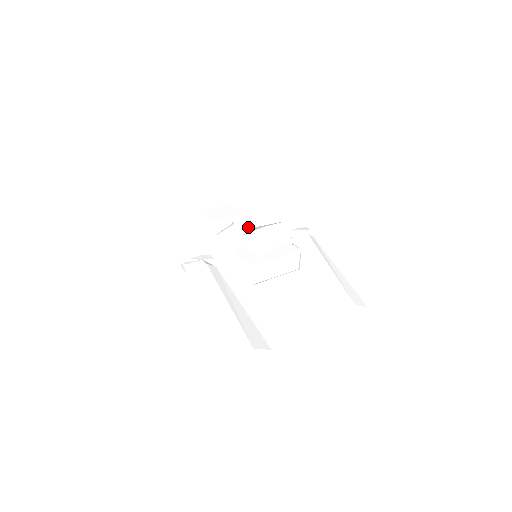
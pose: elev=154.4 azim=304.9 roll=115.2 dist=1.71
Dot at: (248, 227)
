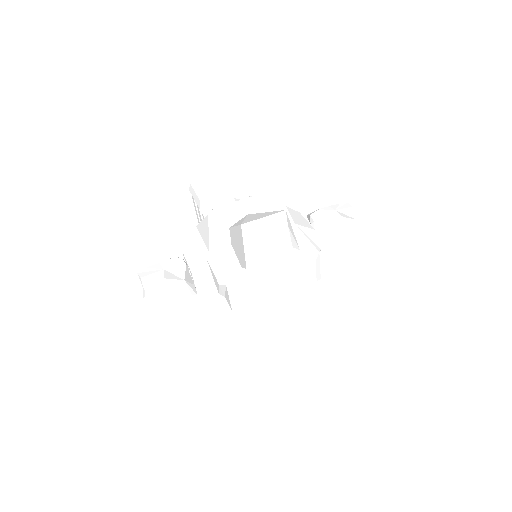
Dot at: (236, 215)
